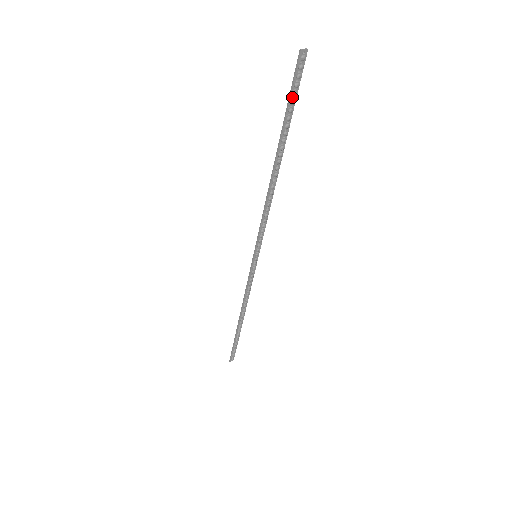
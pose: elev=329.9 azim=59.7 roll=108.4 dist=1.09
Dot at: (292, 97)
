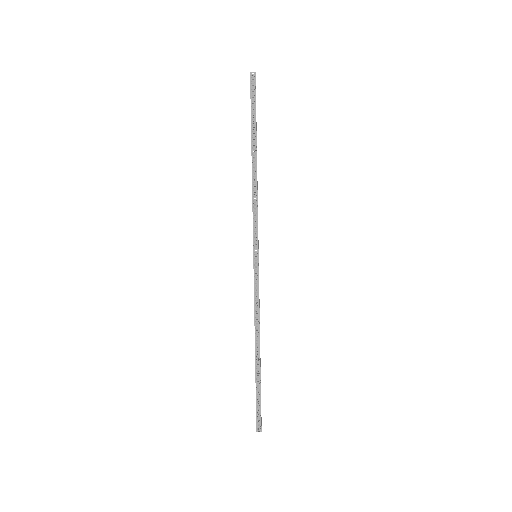
Dot at: (252, 103)
